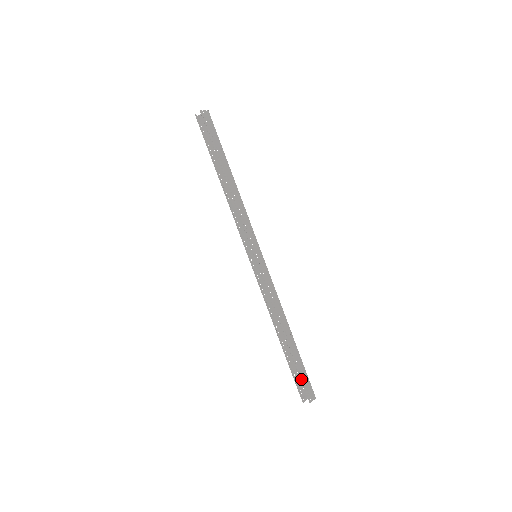
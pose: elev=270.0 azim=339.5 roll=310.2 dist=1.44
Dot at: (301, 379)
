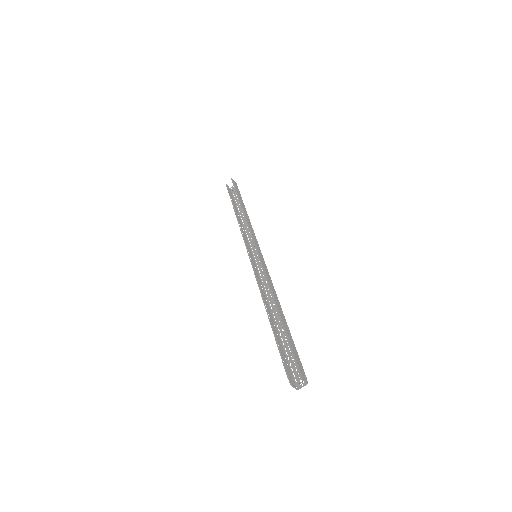
Dot at: (292, 351)
